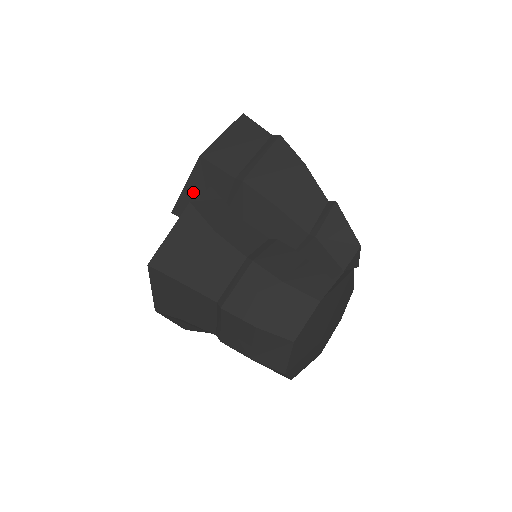
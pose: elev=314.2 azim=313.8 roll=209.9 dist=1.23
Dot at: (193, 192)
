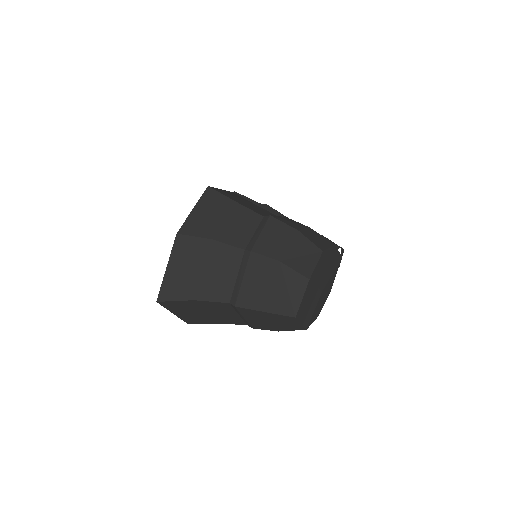
Dot at: occluded
